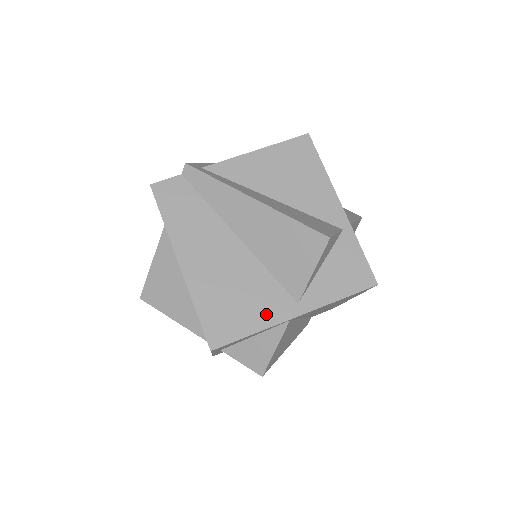
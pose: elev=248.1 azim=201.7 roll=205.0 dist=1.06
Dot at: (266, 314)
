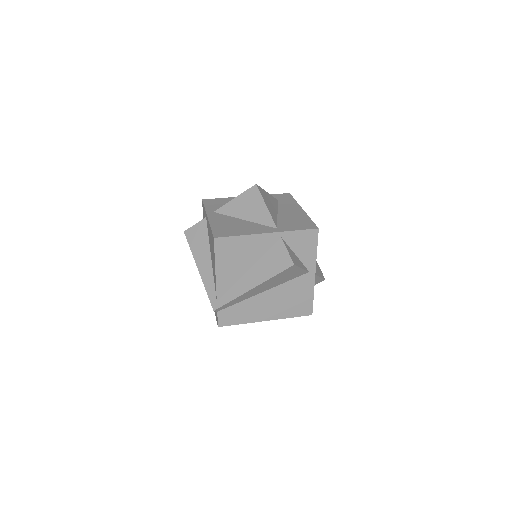
Dot at: (307, 288)
